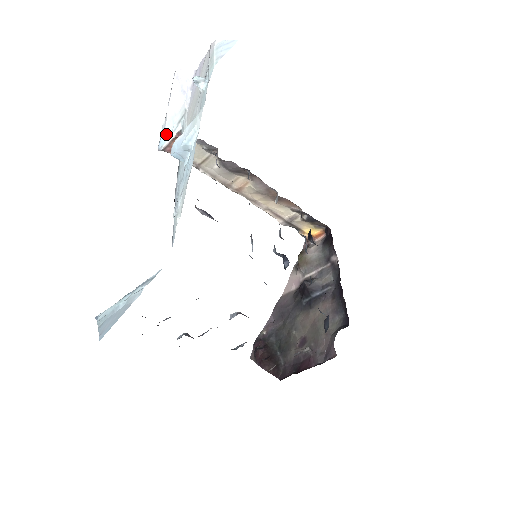
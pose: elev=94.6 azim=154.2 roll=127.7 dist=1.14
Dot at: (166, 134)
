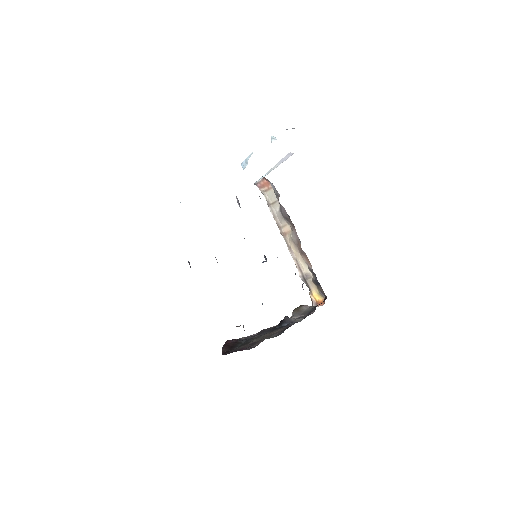
Dot at: (262, 177)
